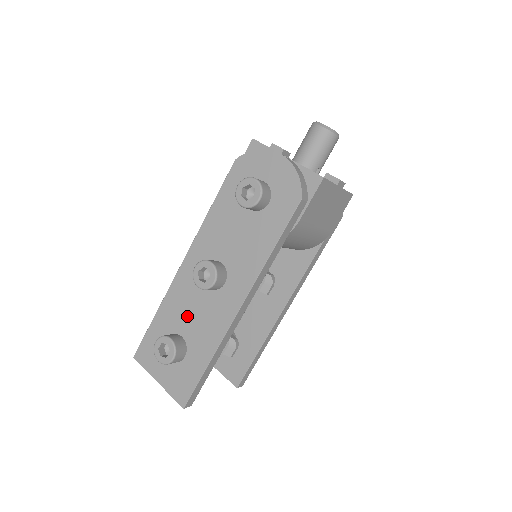
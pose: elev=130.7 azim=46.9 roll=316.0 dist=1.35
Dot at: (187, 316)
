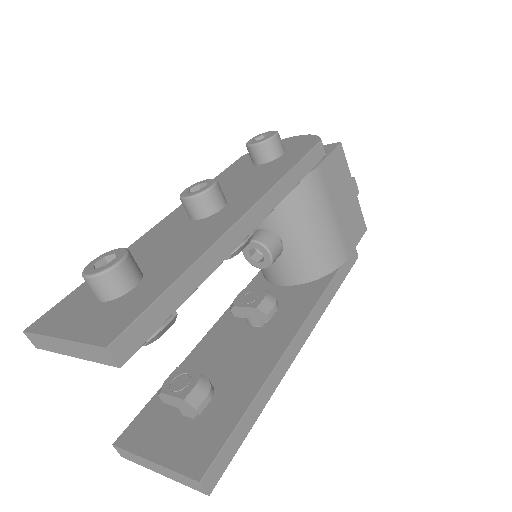
Dot at: (154, 251)
